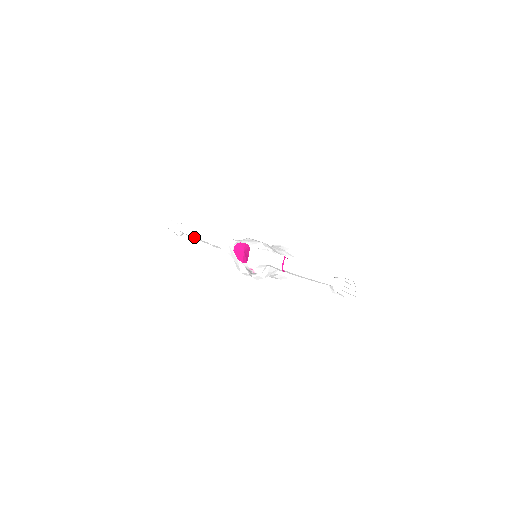
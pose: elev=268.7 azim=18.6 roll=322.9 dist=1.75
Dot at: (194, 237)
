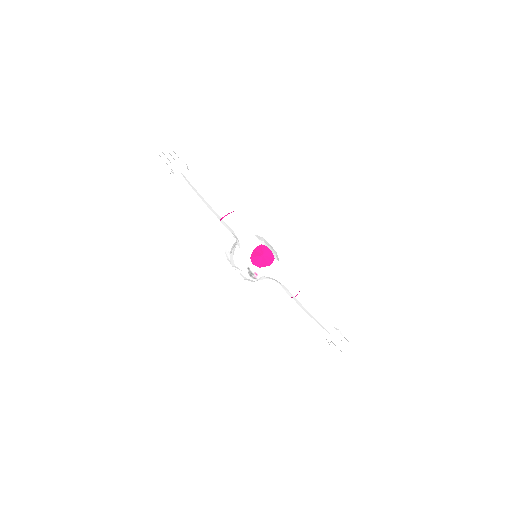
Dot at: (203, 197)
